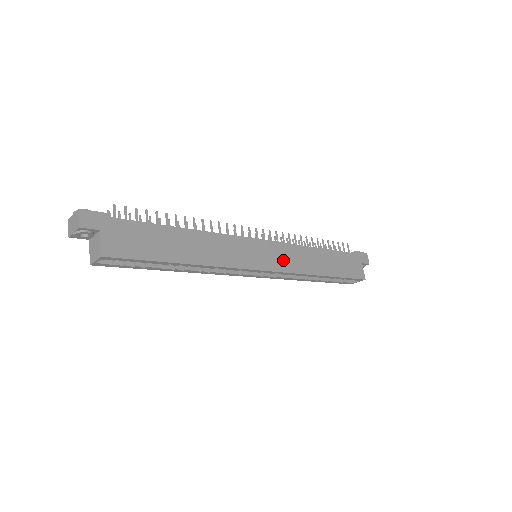
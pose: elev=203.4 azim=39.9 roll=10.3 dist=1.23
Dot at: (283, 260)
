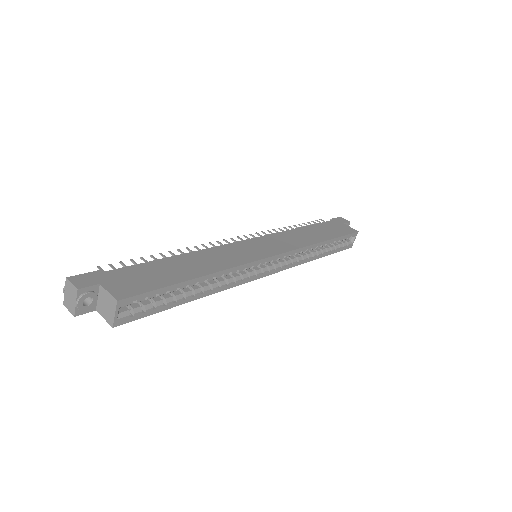
Dot at: (280, 244)
